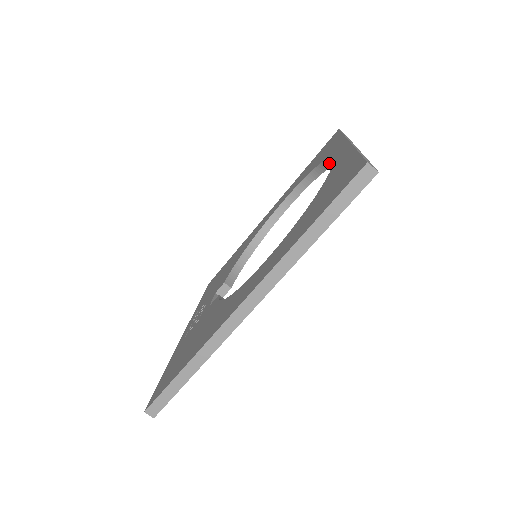
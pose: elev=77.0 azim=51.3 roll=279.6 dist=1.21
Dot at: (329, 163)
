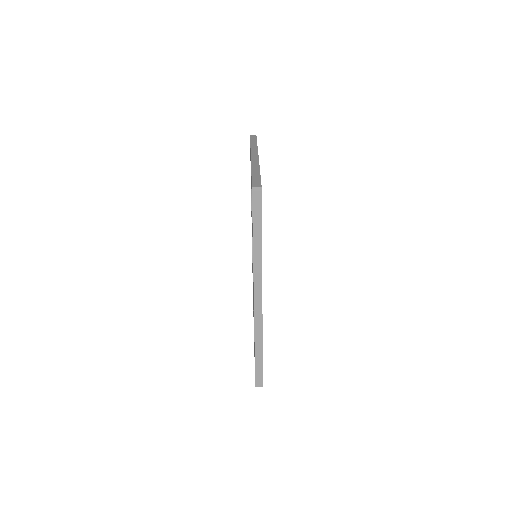
Dot at: occluded
